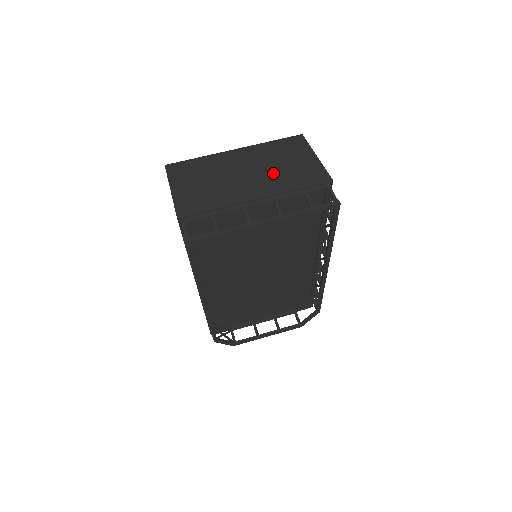
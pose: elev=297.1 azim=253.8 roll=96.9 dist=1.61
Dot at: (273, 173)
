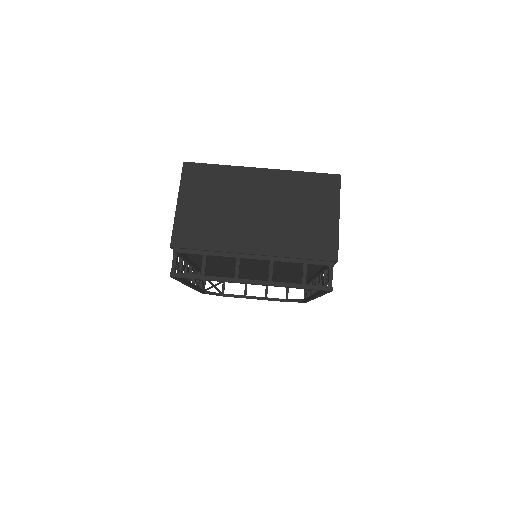
Dot at: (285, 224)
